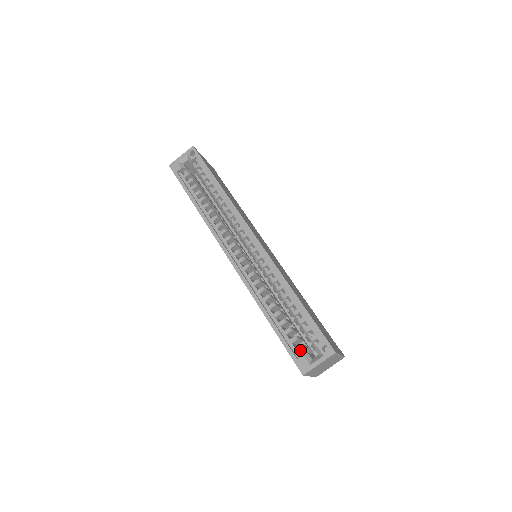
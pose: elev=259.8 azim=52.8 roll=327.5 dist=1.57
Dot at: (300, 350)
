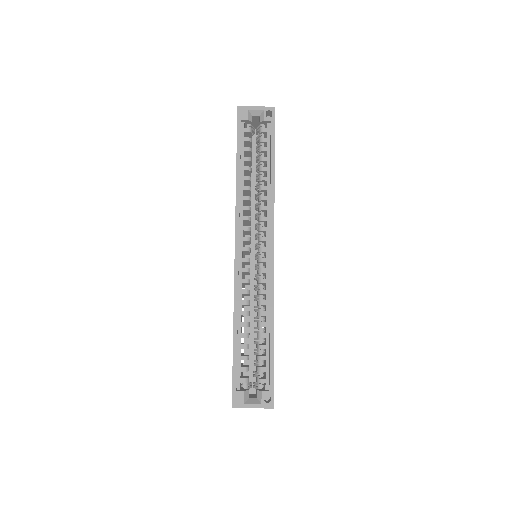
Dot at: (243, 382)
